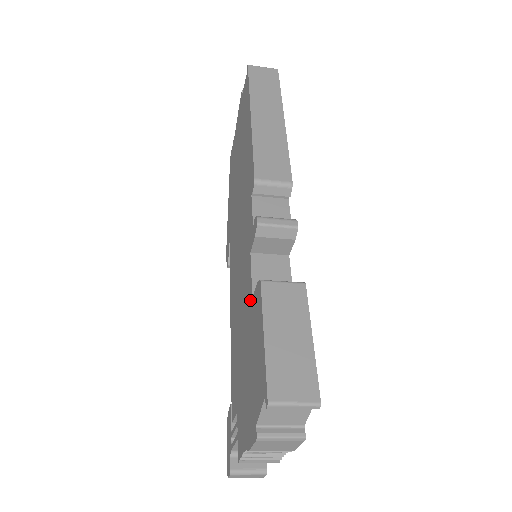
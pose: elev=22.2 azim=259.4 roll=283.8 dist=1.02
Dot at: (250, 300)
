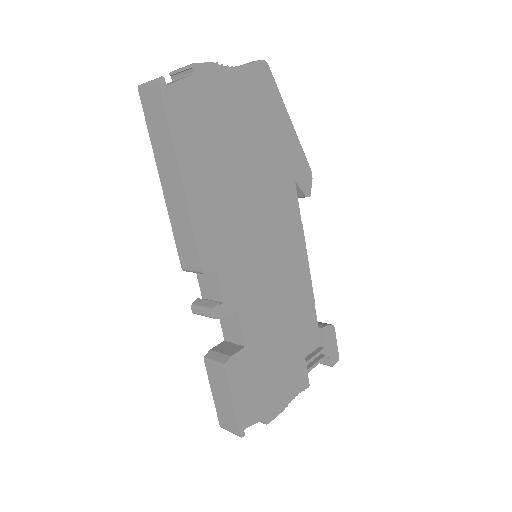
Dot at: occluded
